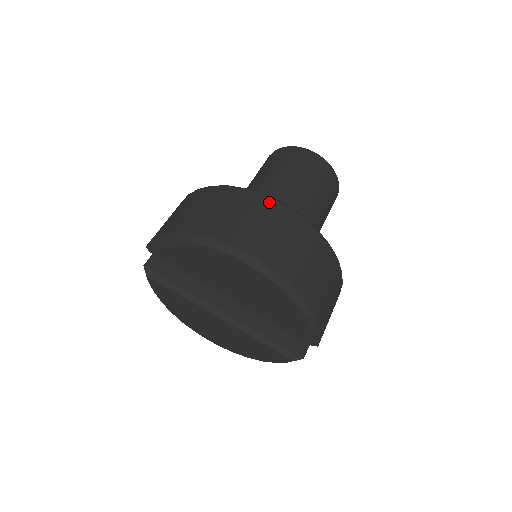
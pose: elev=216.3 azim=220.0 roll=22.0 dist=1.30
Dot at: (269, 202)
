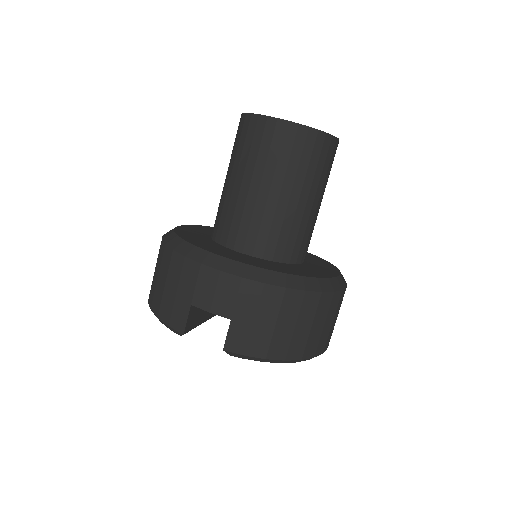
Dot at: (342, 295)
